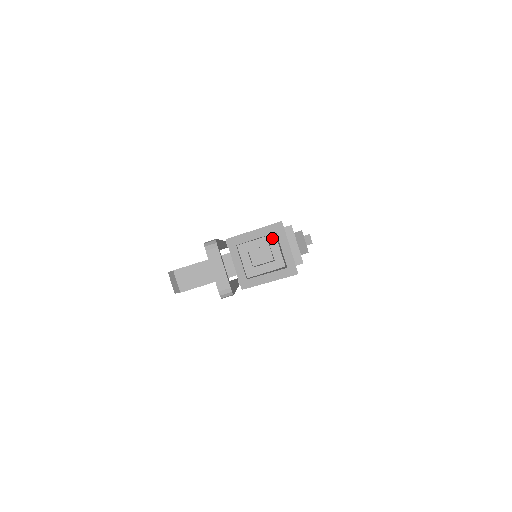
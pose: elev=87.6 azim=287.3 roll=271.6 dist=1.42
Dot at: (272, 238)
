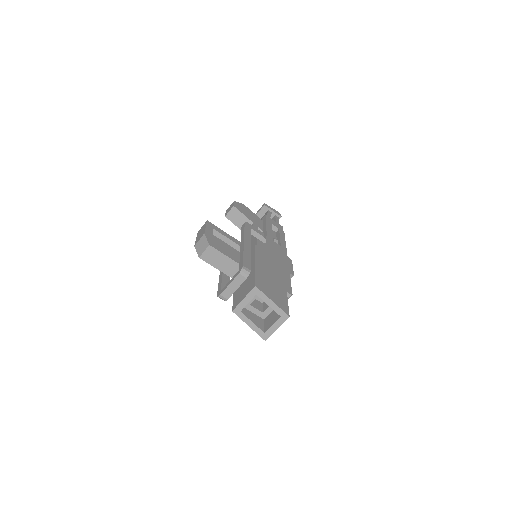
Dot at: occluded
